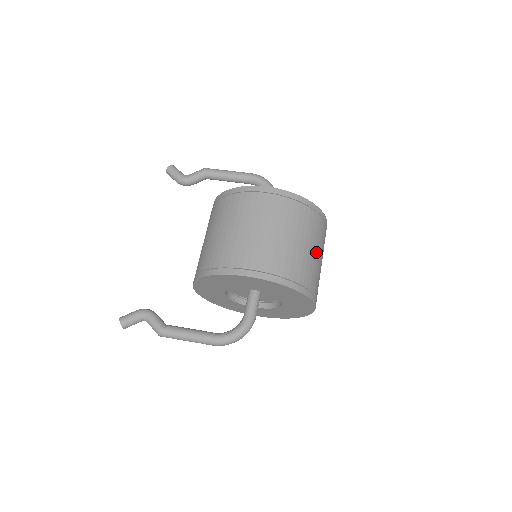
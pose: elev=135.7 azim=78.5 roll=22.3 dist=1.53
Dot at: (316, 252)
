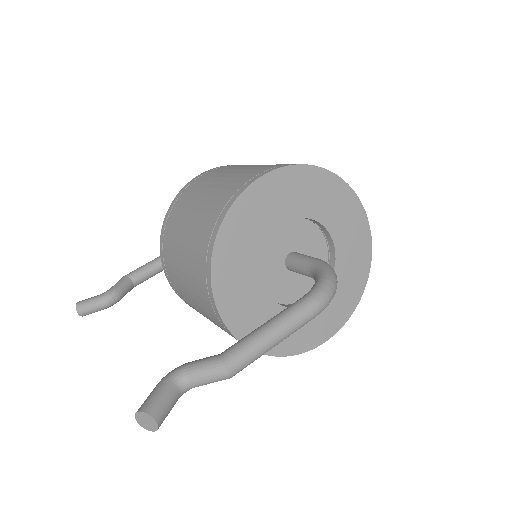
Dot at: occluded
